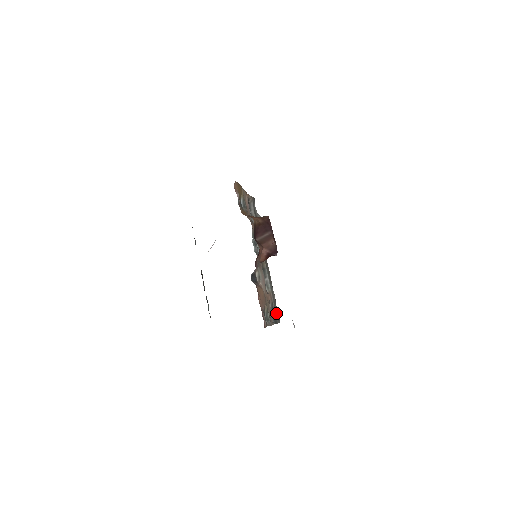
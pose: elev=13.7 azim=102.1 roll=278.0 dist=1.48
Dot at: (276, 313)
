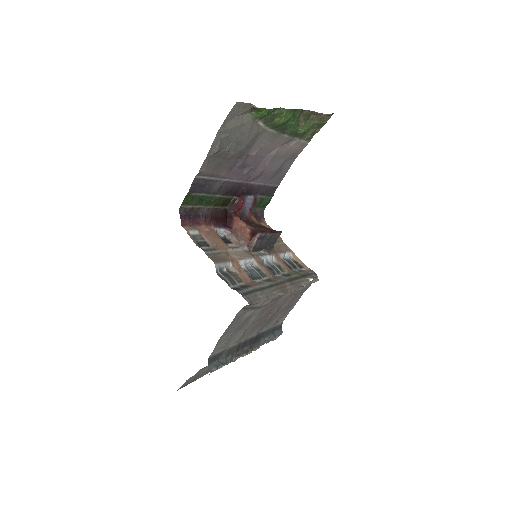
Dot at: (247, 292)
